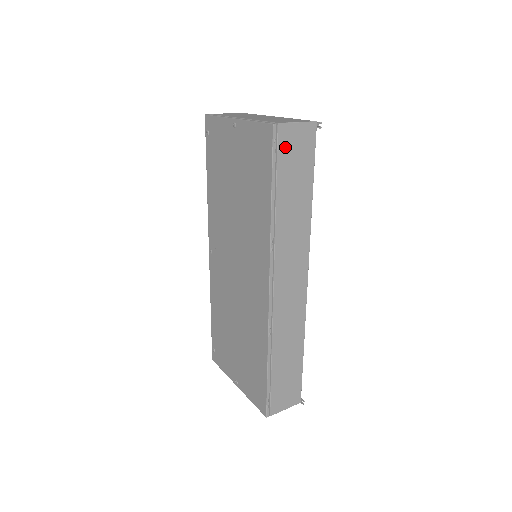
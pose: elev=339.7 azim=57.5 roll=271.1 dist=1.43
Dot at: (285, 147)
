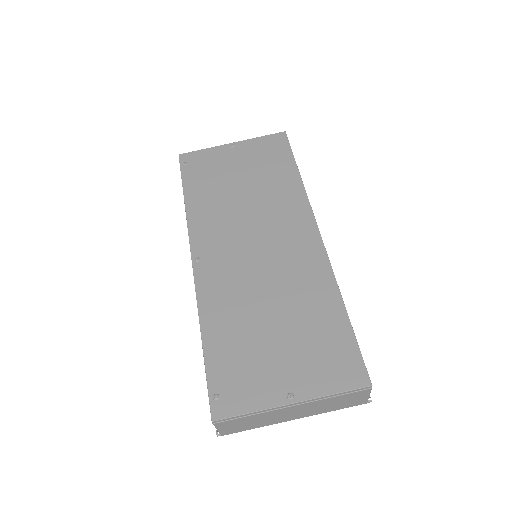
Dot at: occluded
